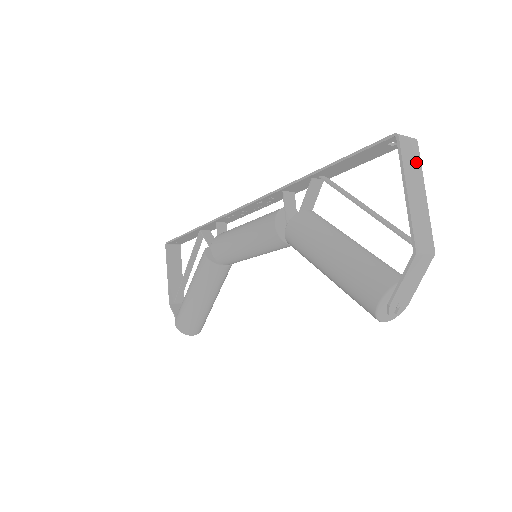
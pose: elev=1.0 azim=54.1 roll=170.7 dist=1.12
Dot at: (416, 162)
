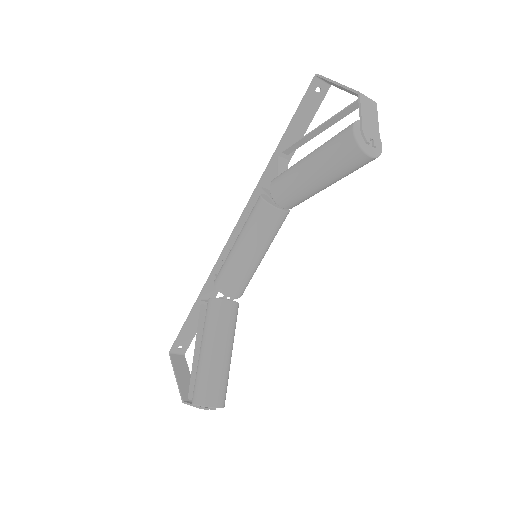
Dot at: occluded
